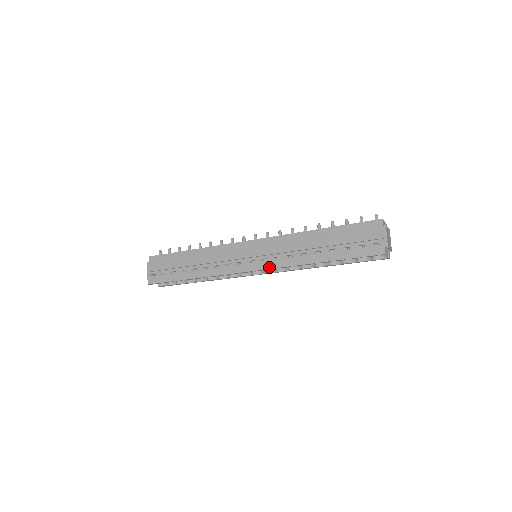
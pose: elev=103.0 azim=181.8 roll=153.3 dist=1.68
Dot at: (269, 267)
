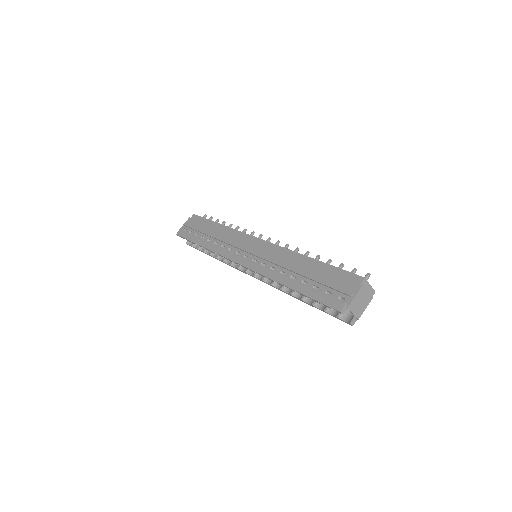
Dot at: (252, 268)
